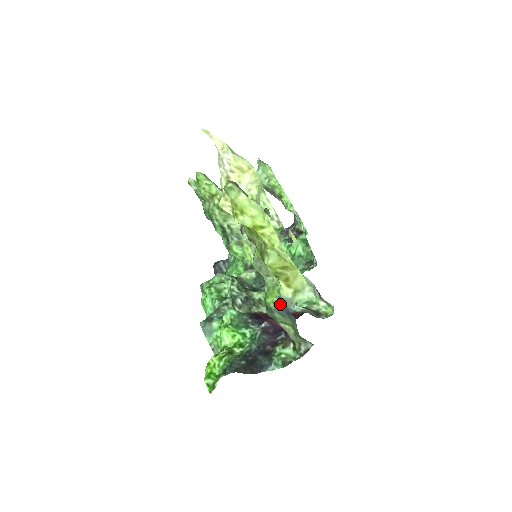
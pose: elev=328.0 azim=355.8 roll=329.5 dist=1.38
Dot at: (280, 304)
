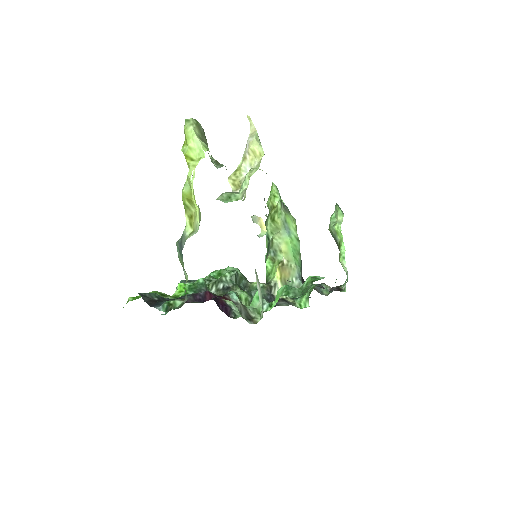
Dot at: (180, 239)
